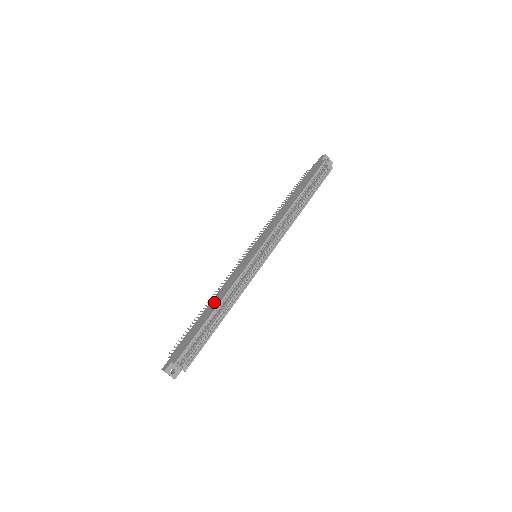
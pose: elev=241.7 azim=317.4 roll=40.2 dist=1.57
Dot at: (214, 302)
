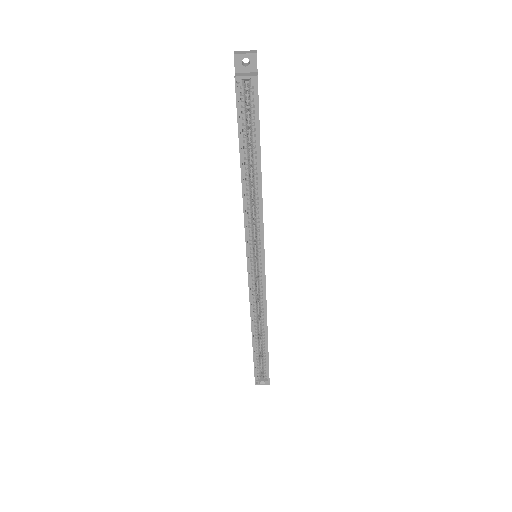
Dot at: occluded
